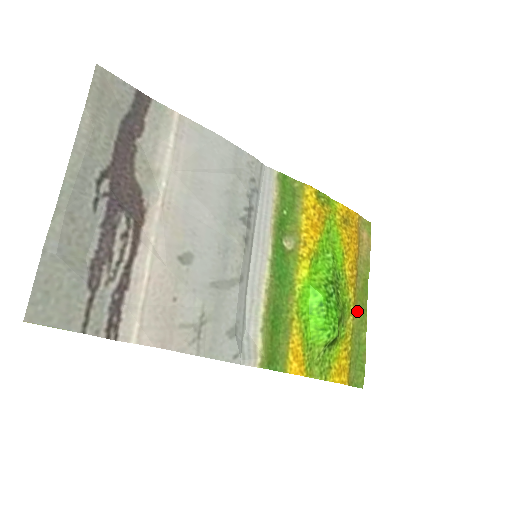
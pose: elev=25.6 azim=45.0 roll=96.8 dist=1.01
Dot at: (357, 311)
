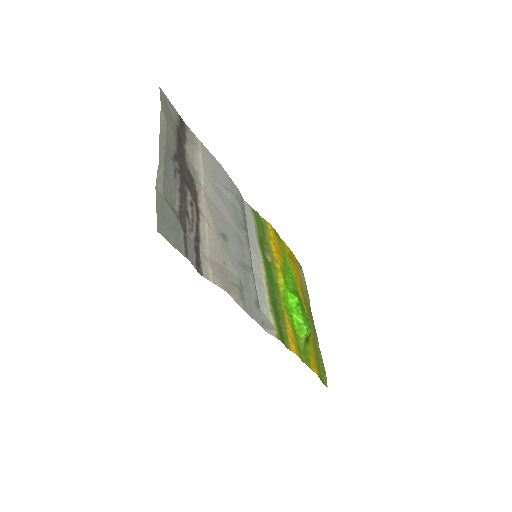
Dot at: (311, 325)
